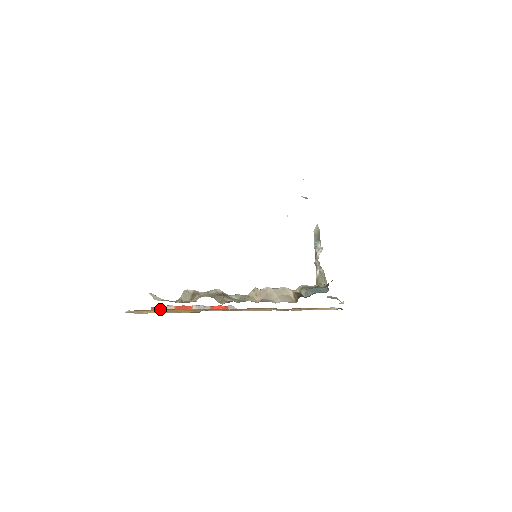
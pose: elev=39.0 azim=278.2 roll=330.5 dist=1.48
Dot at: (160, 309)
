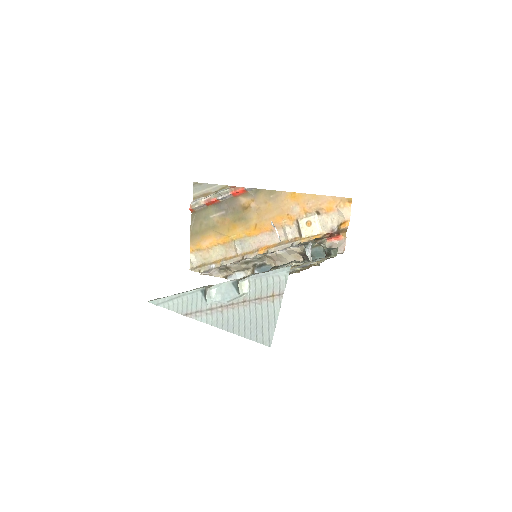
Dot at: (196, 209)
